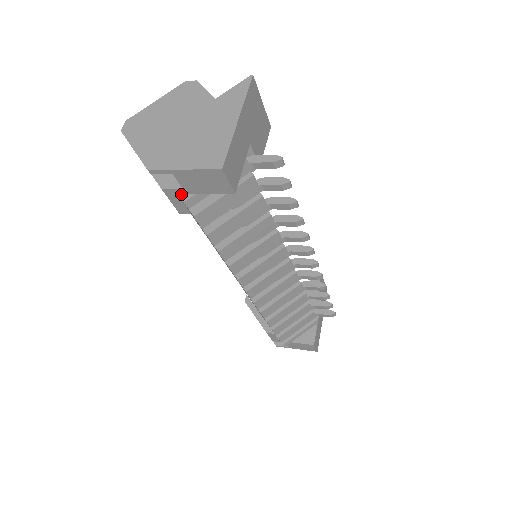
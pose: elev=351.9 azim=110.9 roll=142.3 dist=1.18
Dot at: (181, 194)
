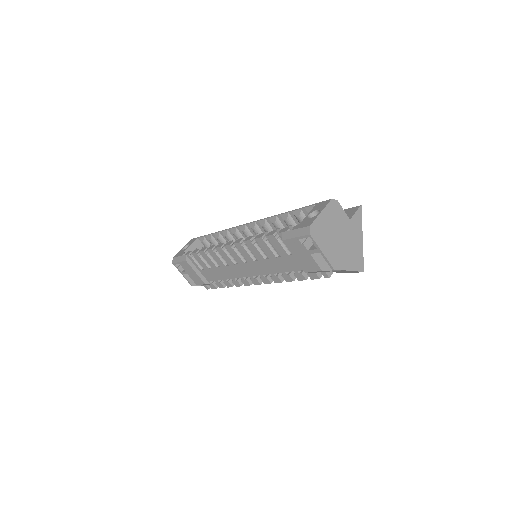
Dot at: (327, 272)
